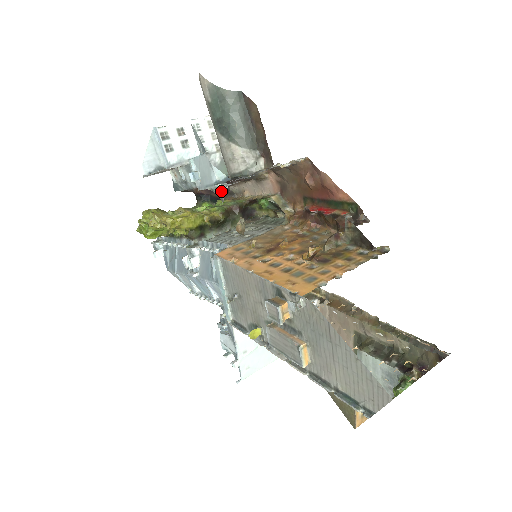
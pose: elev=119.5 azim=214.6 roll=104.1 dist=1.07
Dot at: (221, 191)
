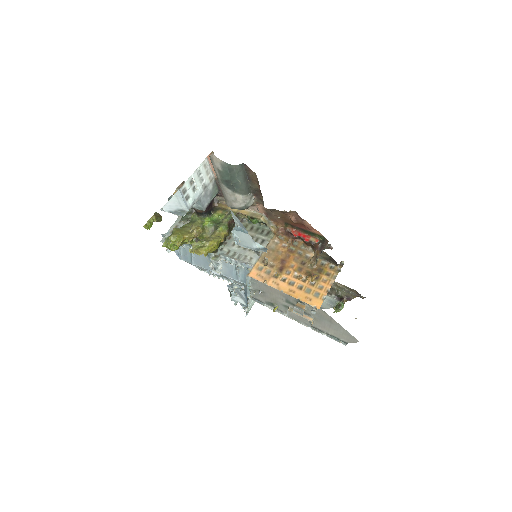
Dot at: (259, 252)
